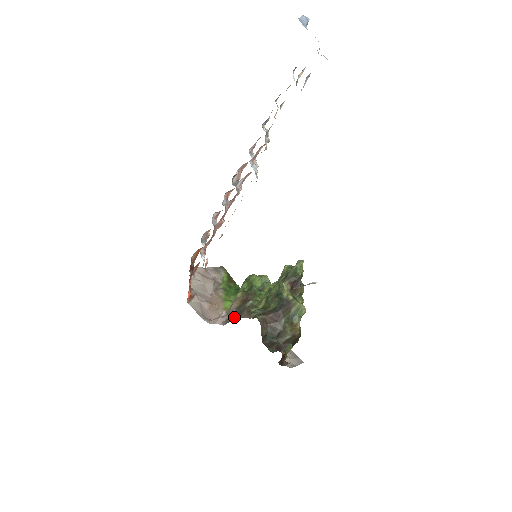
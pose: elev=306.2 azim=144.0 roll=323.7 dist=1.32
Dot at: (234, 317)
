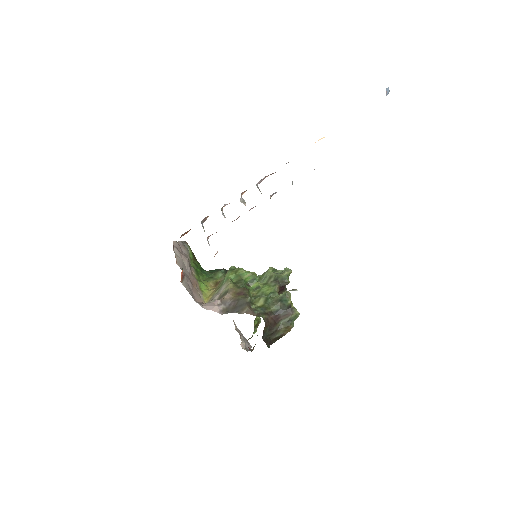
Dot at: (233, 309)
